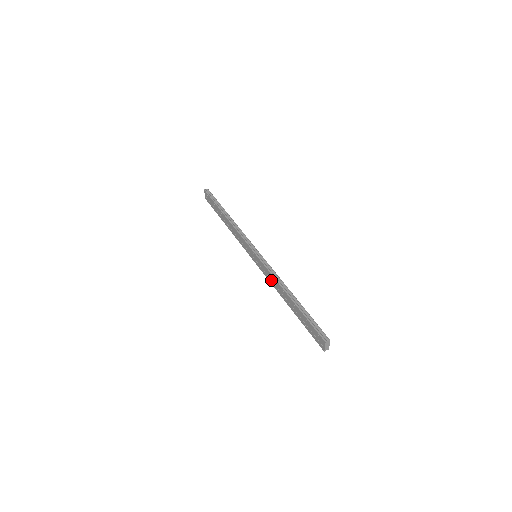
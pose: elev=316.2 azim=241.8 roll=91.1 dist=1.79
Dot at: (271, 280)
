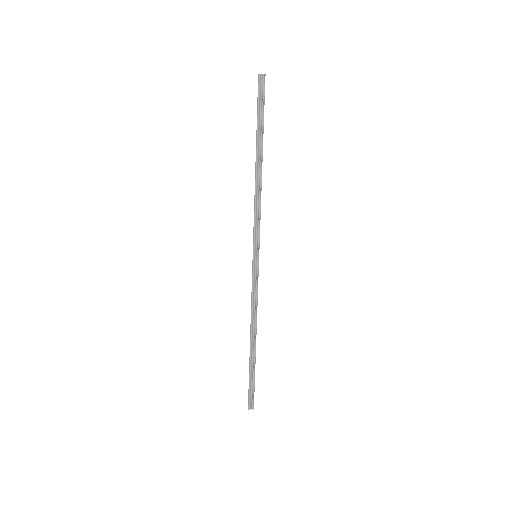
Dot at: occluded
